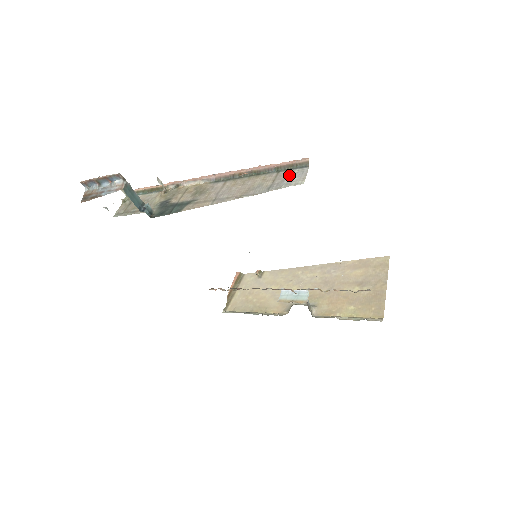
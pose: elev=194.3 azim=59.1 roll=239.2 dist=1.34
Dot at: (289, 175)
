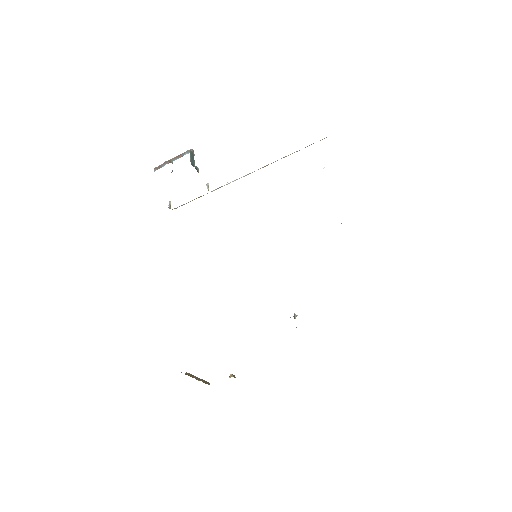
Dot at: occluded
